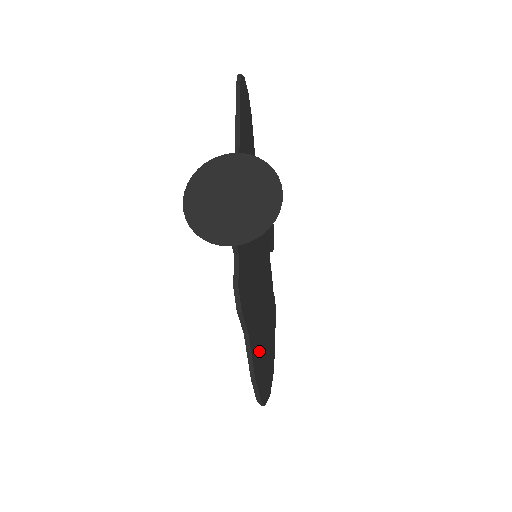
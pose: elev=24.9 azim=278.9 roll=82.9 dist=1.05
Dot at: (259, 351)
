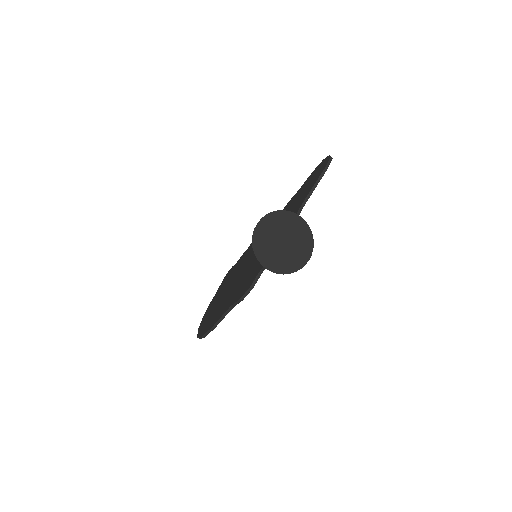
Dot at: occluded
